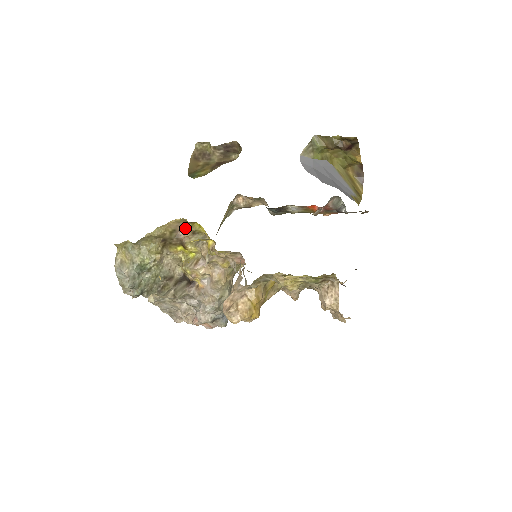
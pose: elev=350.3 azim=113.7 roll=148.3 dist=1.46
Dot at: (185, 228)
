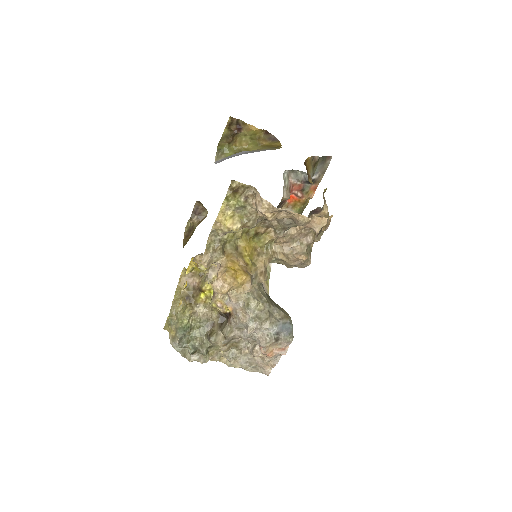
Dot at: (194, 277)
